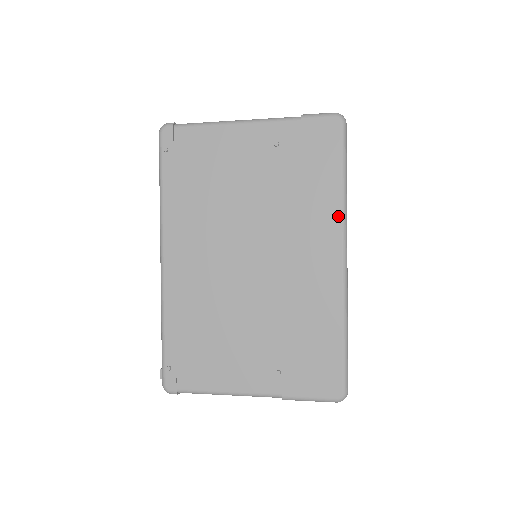
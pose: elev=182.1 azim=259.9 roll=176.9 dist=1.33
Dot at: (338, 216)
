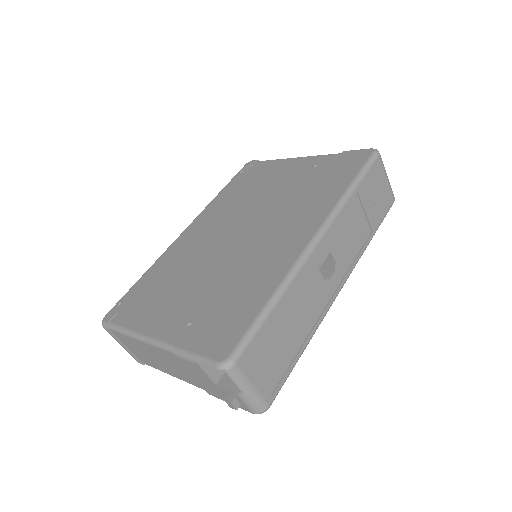
Dot at: (330, 208)
